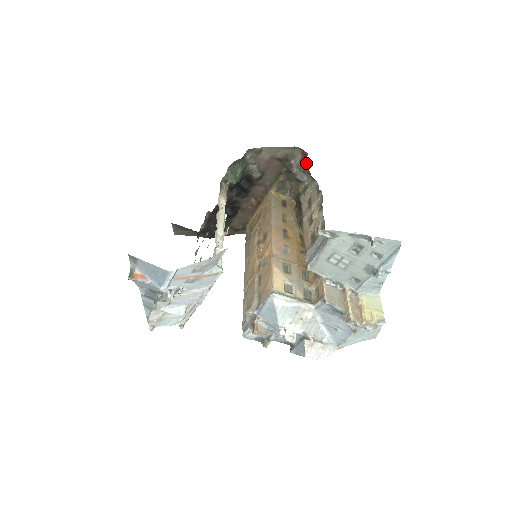
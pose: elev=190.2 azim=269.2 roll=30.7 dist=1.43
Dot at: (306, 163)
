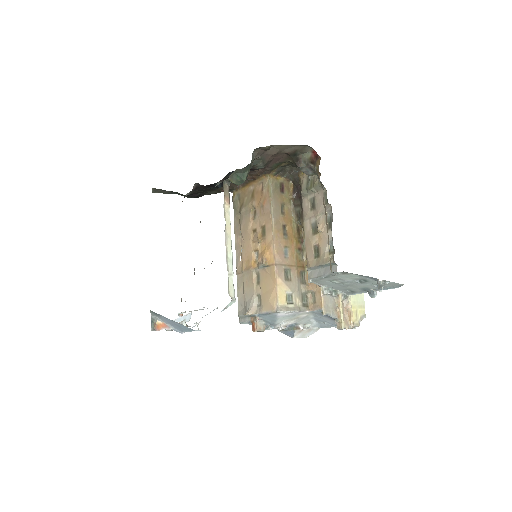
Dot at: (319, 172)
